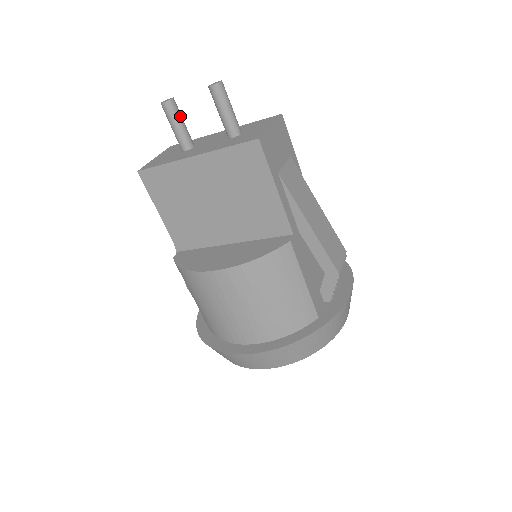
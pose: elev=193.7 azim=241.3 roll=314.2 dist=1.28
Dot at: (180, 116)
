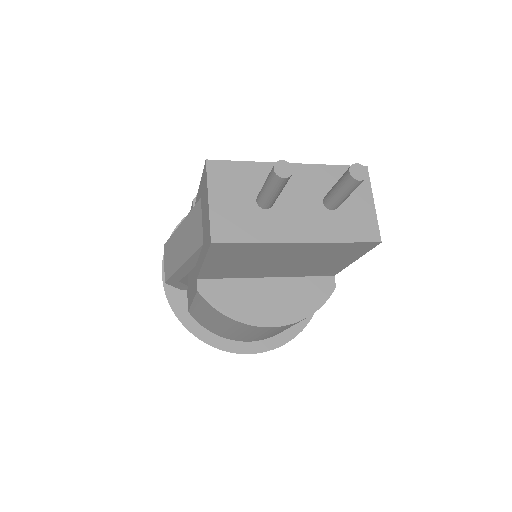
Dot at: occluded
